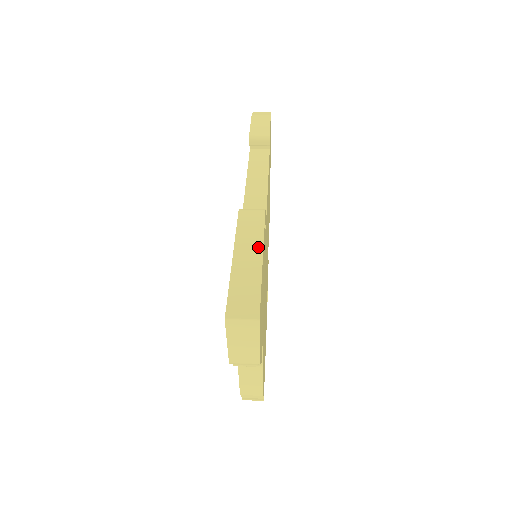
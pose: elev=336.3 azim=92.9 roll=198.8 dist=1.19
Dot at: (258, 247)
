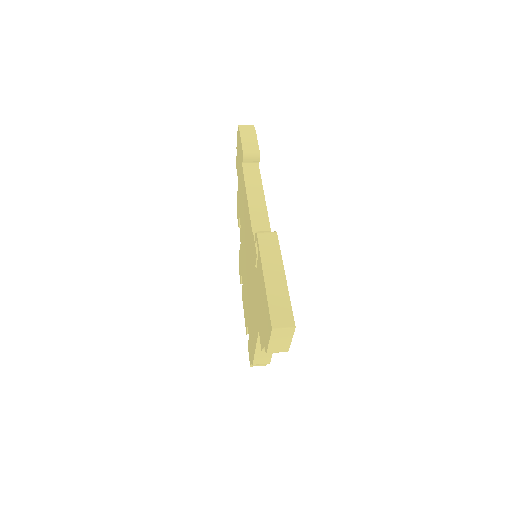
Dot at: (280, 267)
